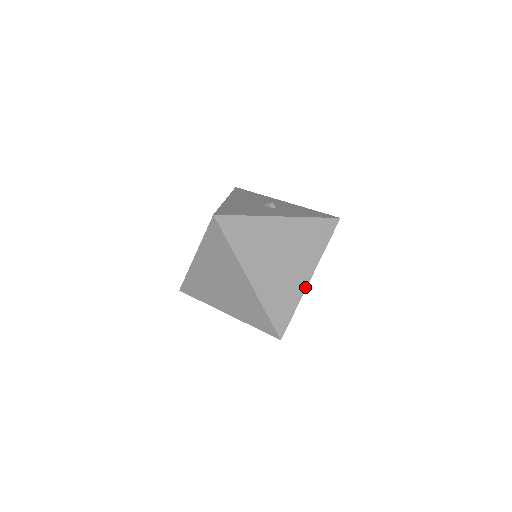
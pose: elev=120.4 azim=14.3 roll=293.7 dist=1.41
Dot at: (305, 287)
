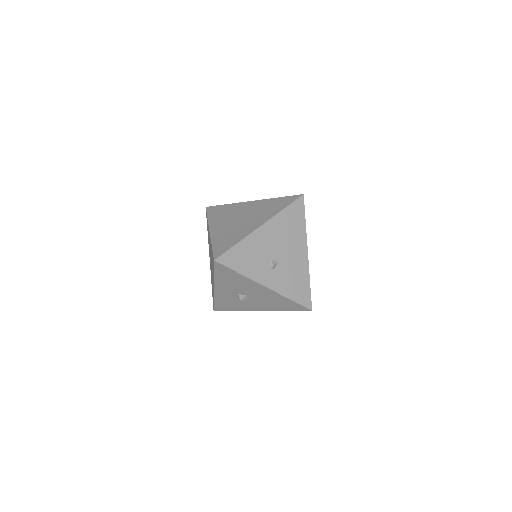
Dot at: (253, 231)
